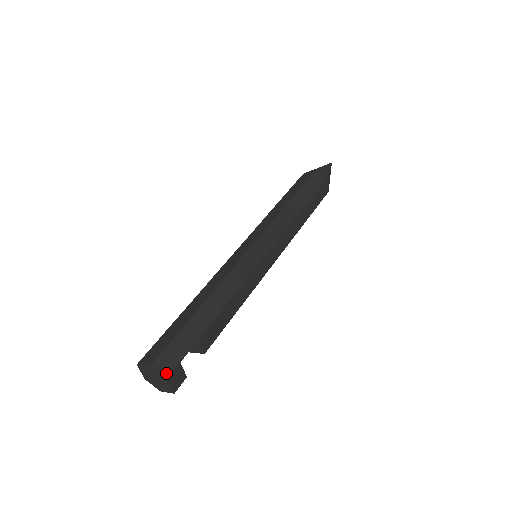
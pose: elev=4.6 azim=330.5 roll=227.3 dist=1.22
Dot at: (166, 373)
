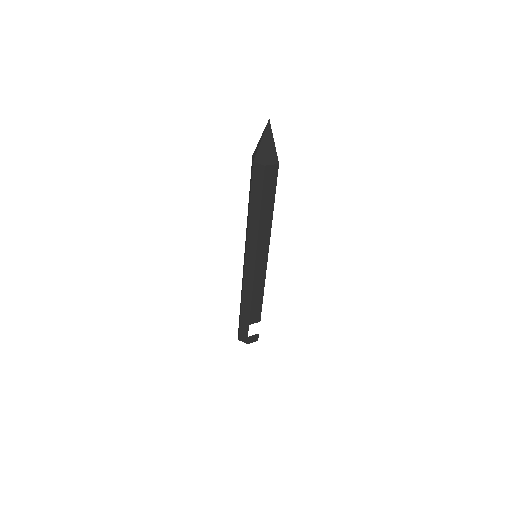
Dot at: (245, 342)
